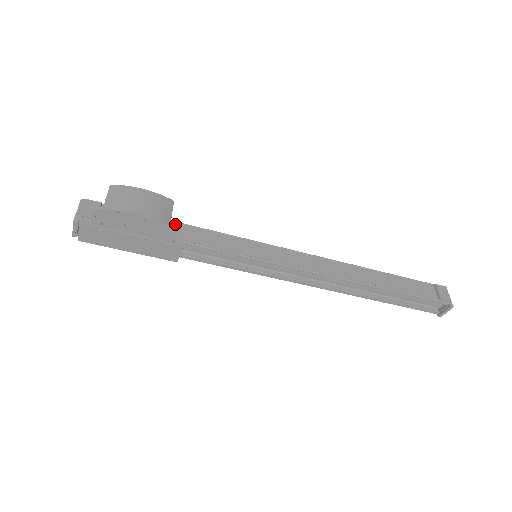
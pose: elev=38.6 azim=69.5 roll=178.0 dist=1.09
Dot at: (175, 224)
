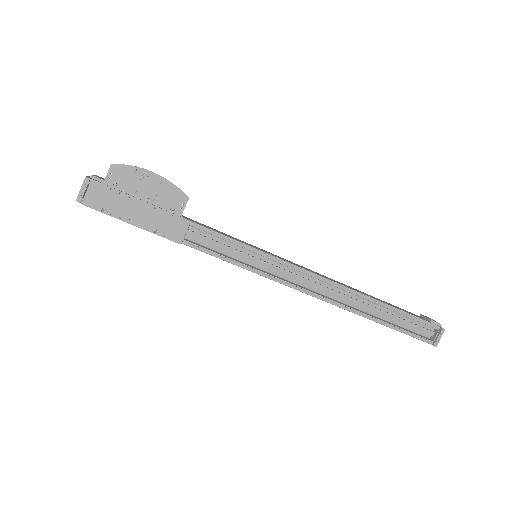
Dot at: occluded
